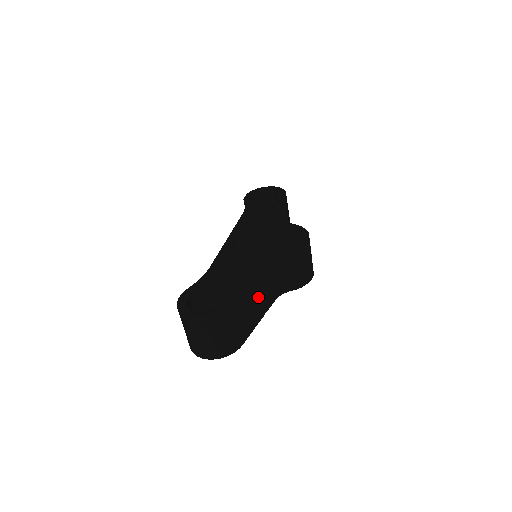
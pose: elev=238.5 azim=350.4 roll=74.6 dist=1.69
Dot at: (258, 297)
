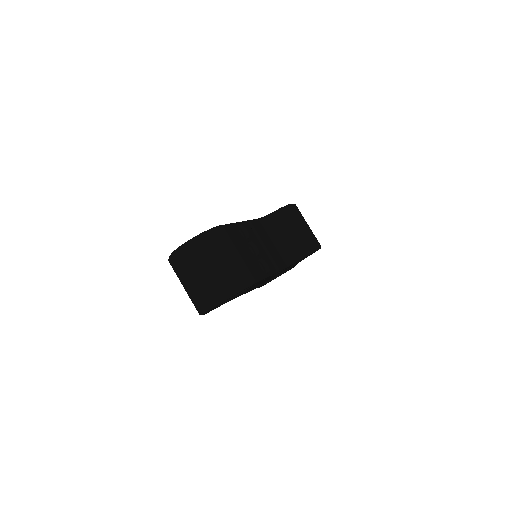
Dot at: (259, 245)
